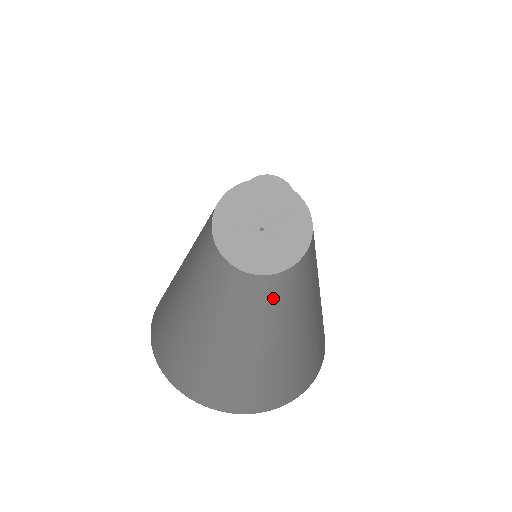
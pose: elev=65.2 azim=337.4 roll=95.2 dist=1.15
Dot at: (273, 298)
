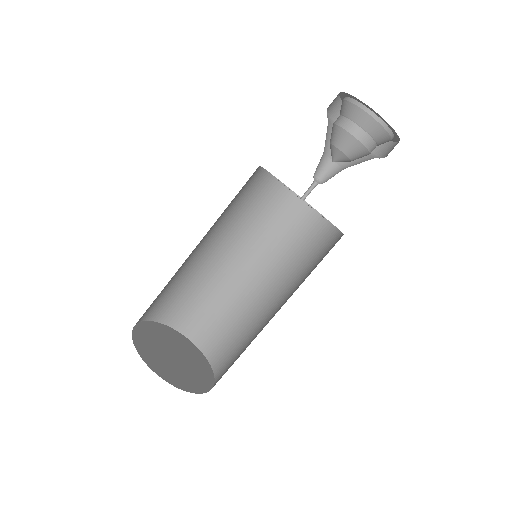
Dot at: (306, 275)
